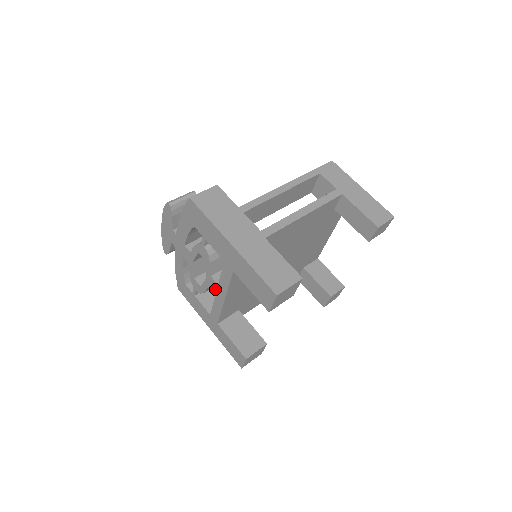
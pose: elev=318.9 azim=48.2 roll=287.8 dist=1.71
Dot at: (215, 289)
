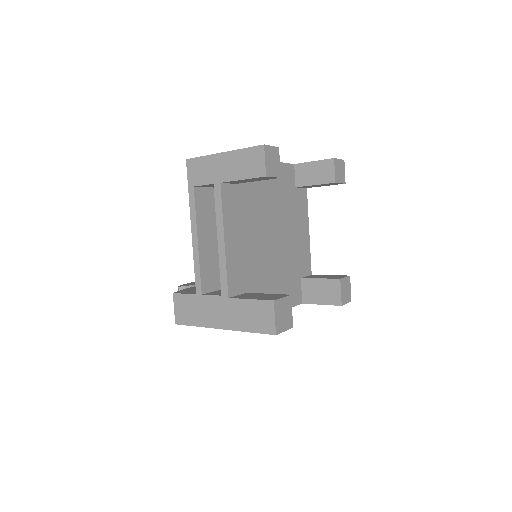
Dot at: occluded
